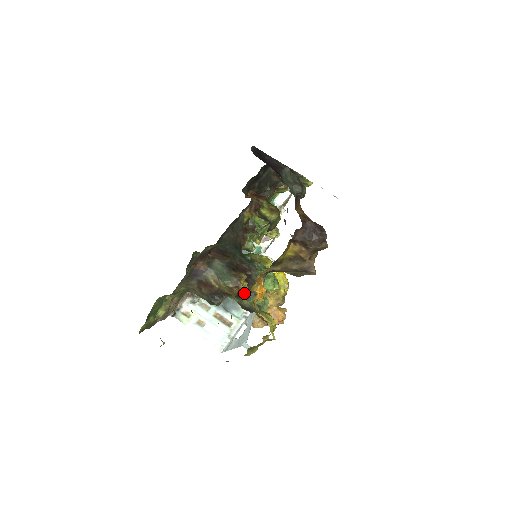
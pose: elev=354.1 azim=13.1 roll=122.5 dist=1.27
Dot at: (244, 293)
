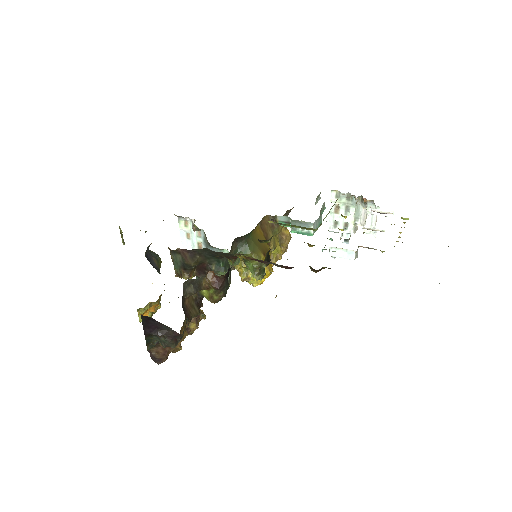
Dot at: (193, 274)
